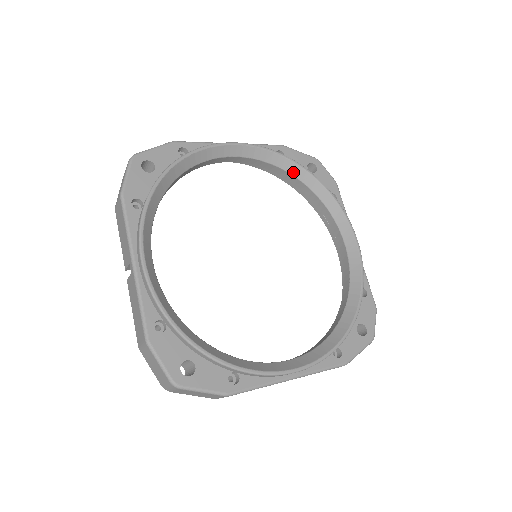
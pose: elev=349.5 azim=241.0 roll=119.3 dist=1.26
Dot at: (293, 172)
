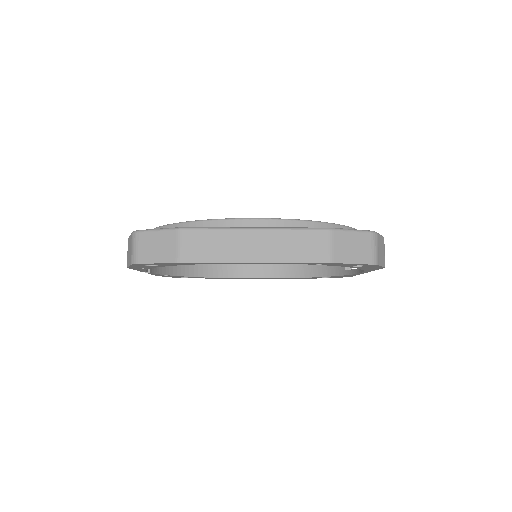
Dot at: occluded
